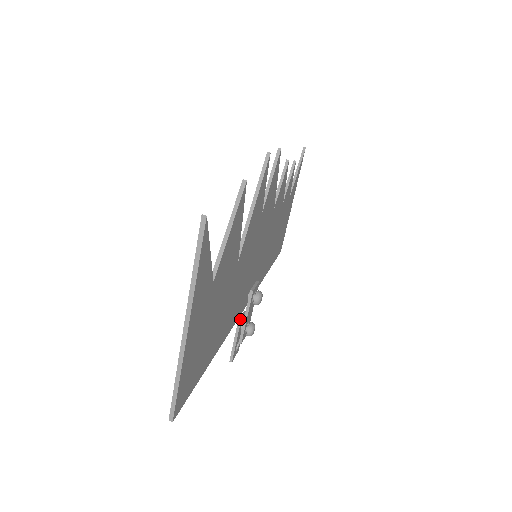
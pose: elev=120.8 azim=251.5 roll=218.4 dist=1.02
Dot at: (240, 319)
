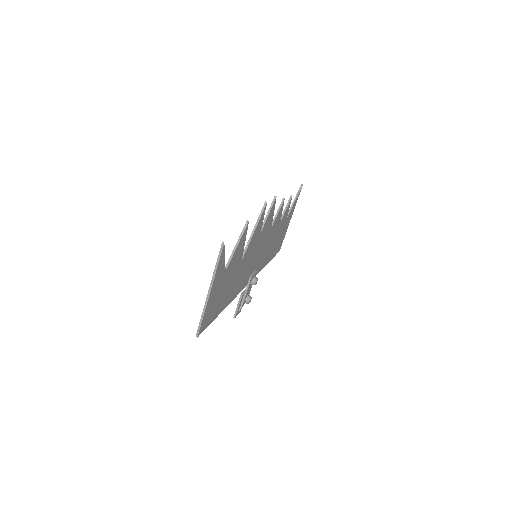
Dot at: (243, 292)
